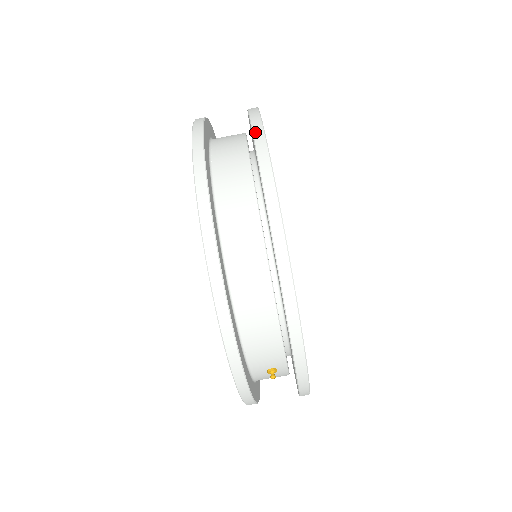
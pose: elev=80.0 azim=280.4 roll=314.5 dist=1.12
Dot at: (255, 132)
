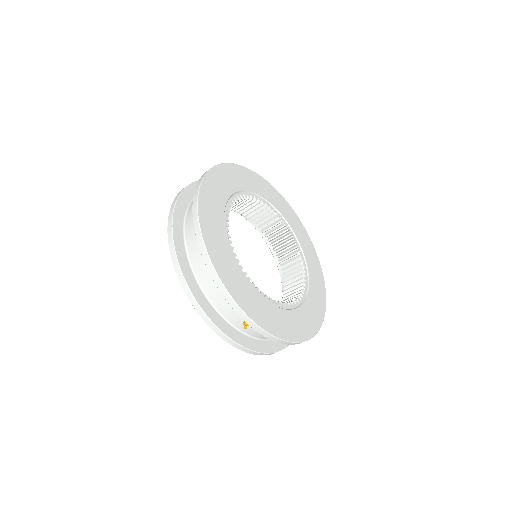
Dot at: (199, 180)
